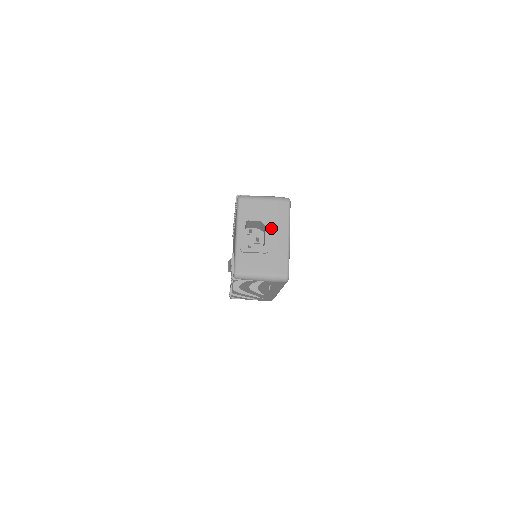
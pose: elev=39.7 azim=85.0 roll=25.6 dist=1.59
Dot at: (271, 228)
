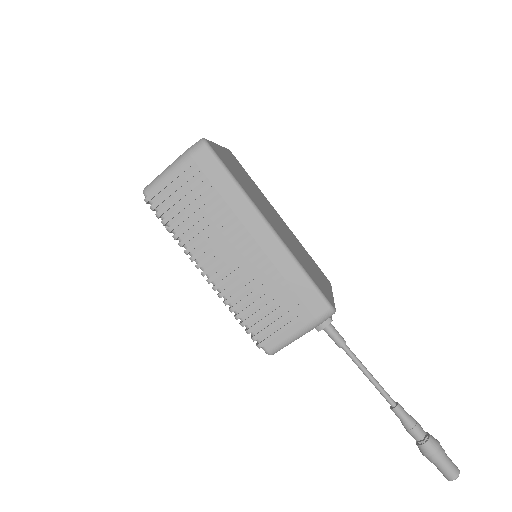
Dot at: occluded
